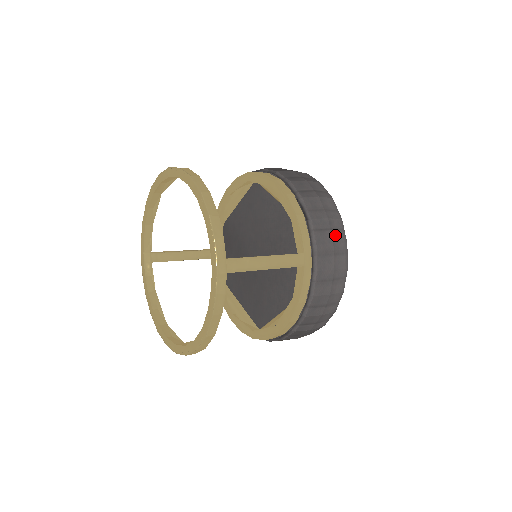
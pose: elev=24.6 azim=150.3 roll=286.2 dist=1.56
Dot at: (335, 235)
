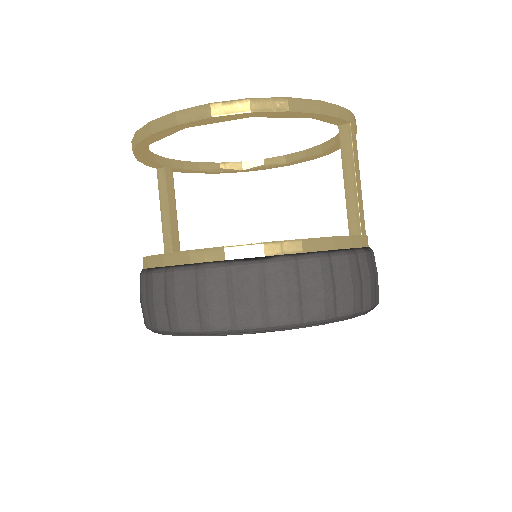
Dot at: occluded
